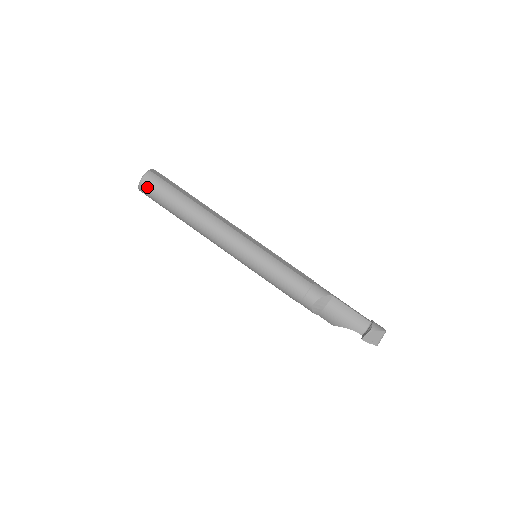
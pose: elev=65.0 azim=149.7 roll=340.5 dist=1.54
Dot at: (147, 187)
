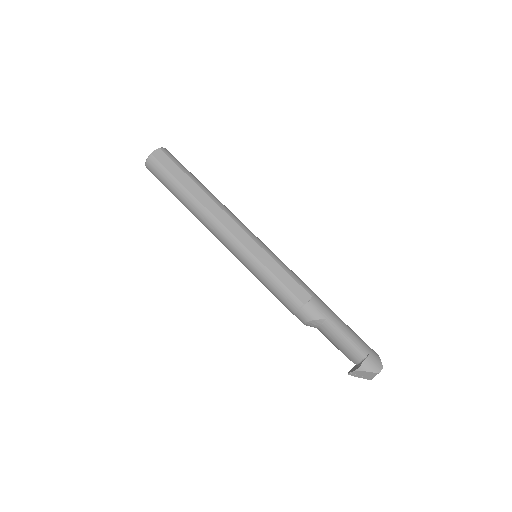
Dot at: (152, 173)
